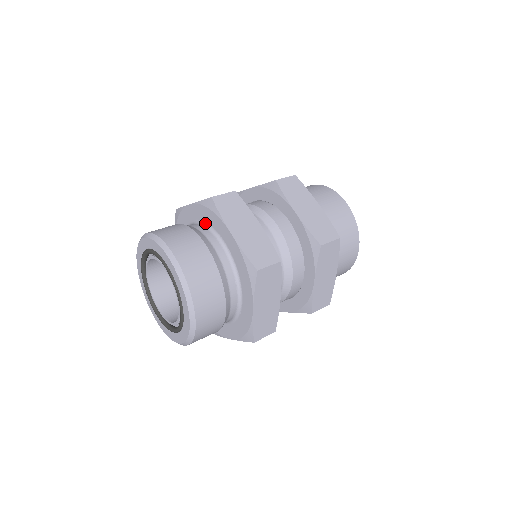
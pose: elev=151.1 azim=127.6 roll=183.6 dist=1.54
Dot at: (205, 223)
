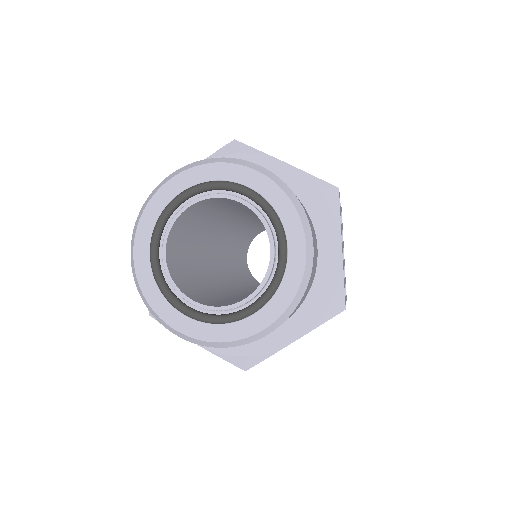
Dot at: occluded
